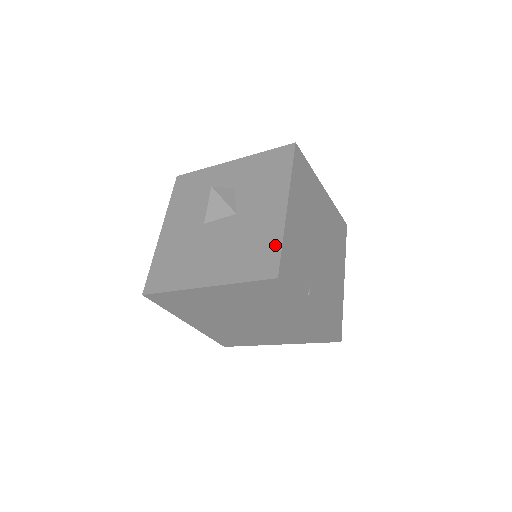
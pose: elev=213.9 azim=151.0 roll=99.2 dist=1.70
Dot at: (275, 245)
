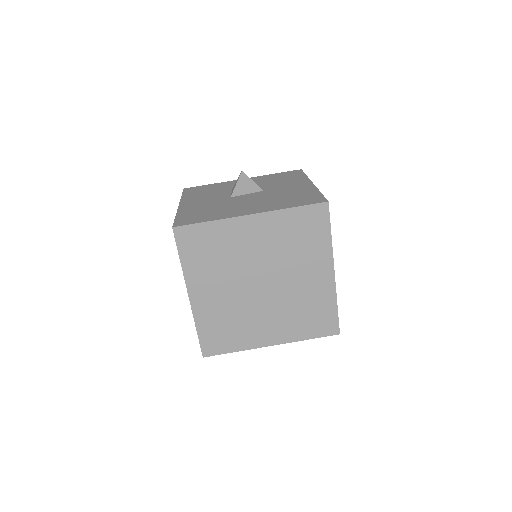
Dot at: (315, 193)
